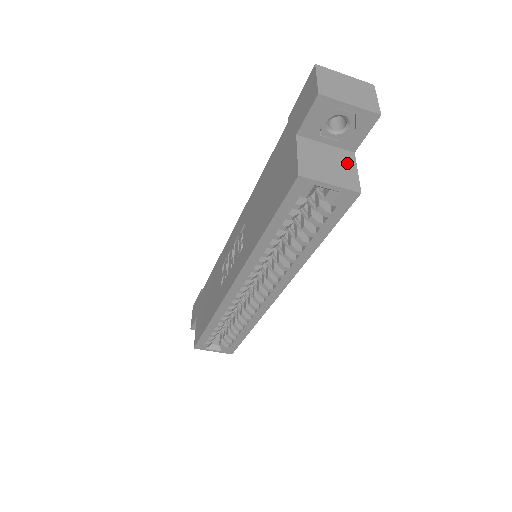
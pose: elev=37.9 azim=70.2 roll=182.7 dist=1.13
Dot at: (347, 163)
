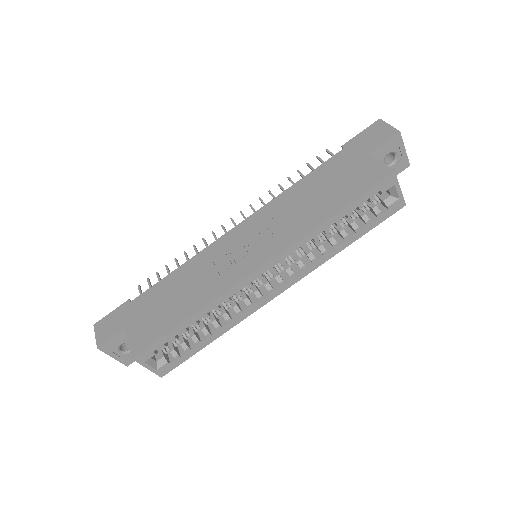
Dot at: occluded
